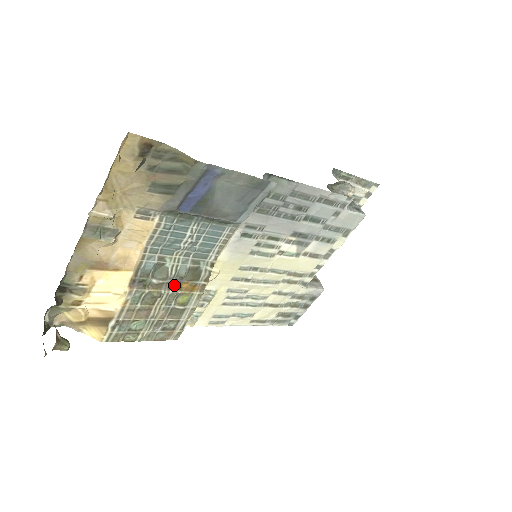
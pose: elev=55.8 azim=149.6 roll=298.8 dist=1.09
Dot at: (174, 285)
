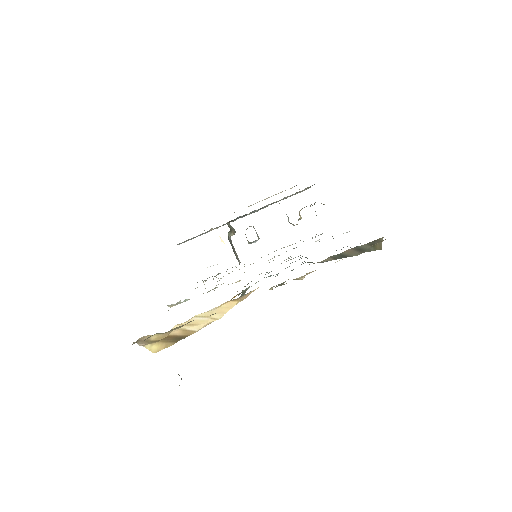
Dot at: occluded
